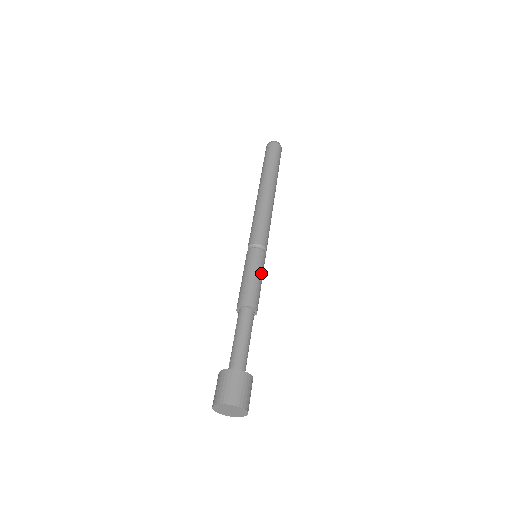
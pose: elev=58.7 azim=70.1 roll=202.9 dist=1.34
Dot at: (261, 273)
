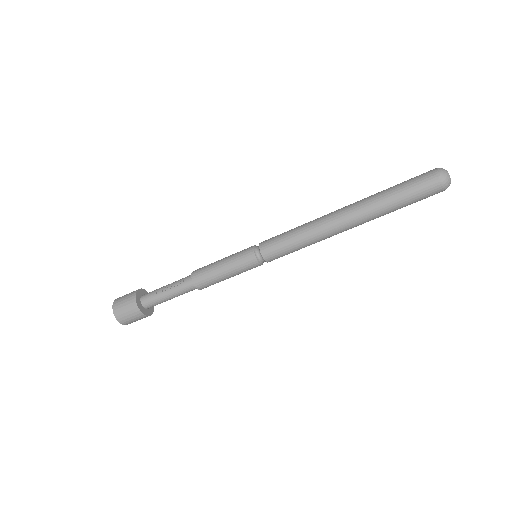
Dot at: (238, 274)
